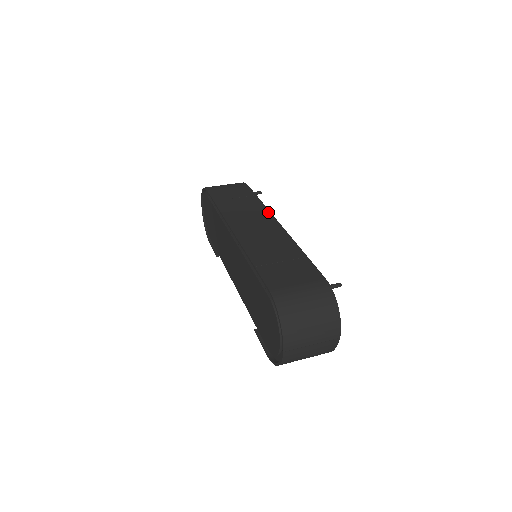
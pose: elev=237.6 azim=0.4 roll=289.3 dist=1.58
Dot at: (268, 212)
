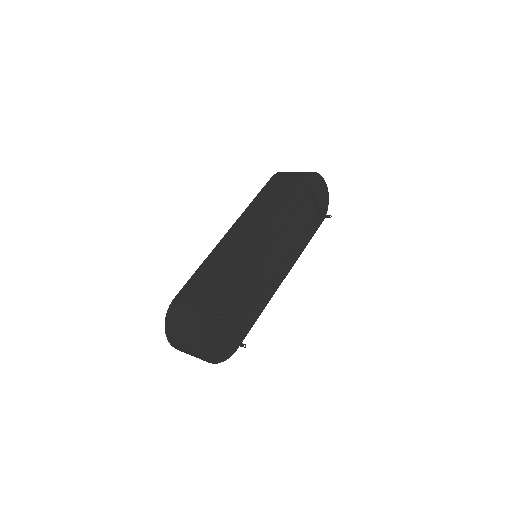
Dot at: (269, 221)
